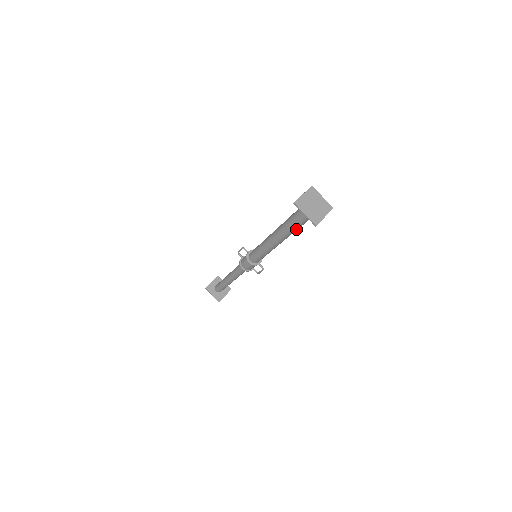
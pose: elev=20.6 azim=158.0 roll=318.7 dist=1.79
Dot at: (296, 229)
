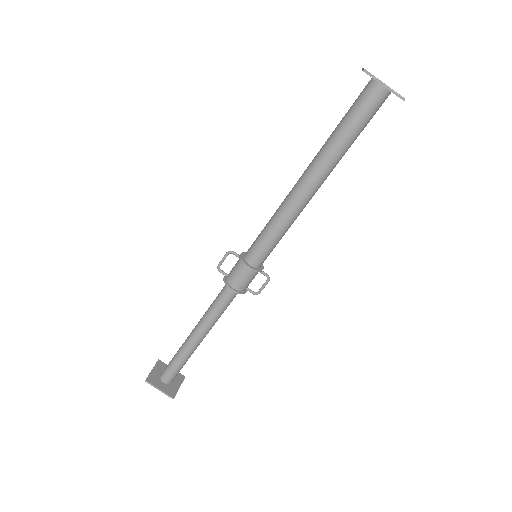
Dot at: (348, 146)
